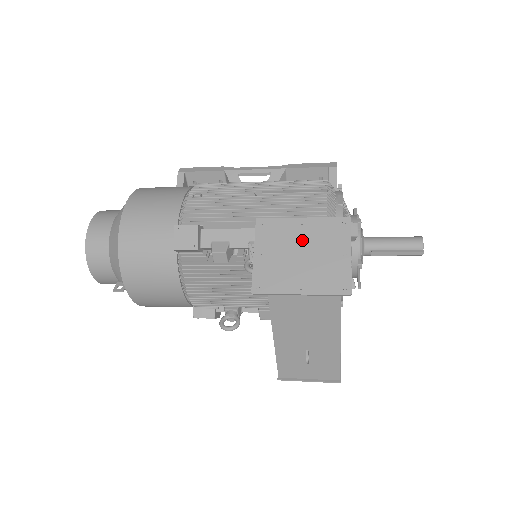
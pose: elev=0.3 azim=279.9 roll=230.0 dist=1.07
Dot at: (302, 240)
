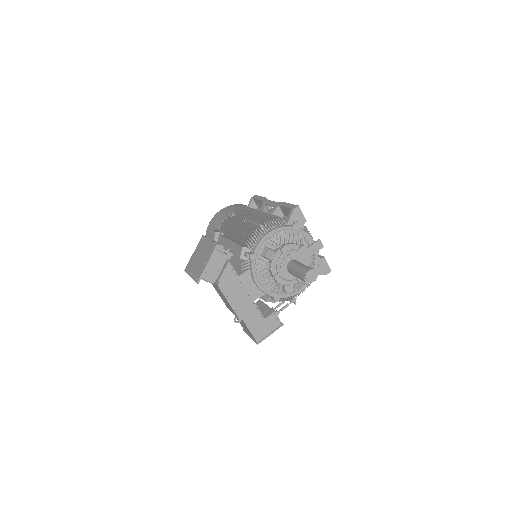
Dot at: (204, 251)
